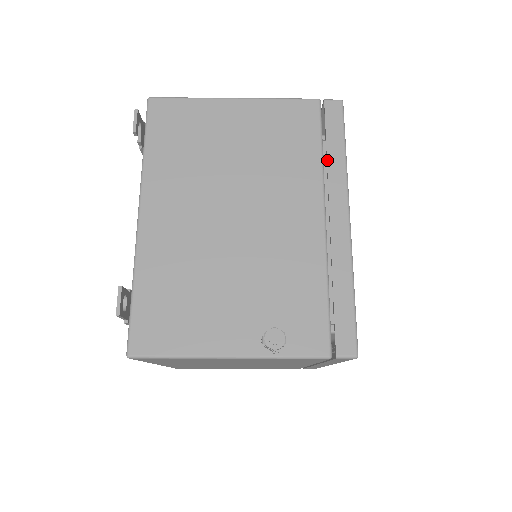
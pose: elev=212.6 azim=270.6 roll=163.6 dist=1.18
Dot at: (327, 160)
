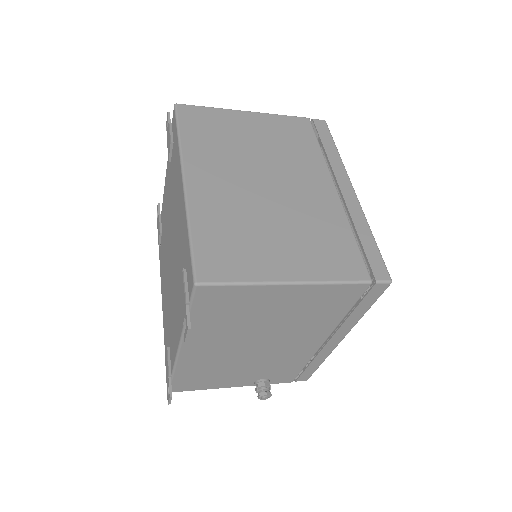
Dot at: (348, 318)
